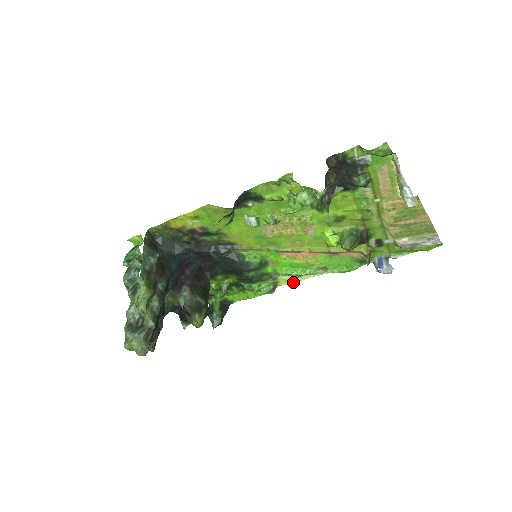
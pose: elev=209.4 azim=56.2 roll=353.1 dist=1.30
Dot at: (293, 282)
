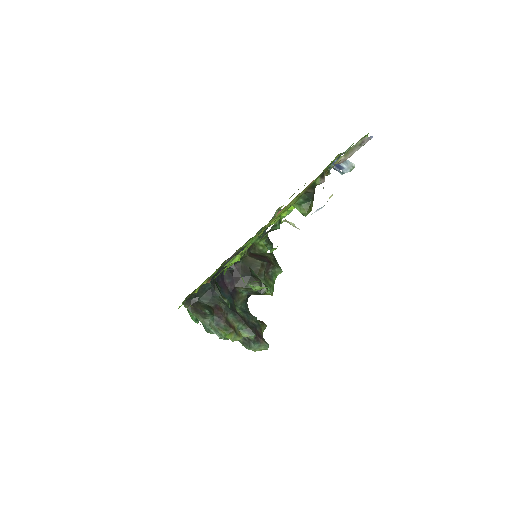
Dot at: occluded
